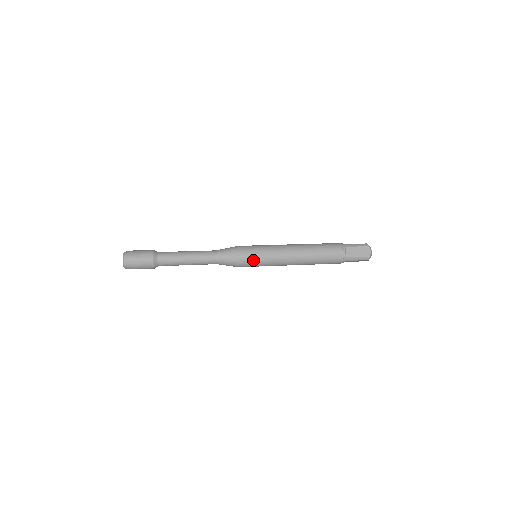
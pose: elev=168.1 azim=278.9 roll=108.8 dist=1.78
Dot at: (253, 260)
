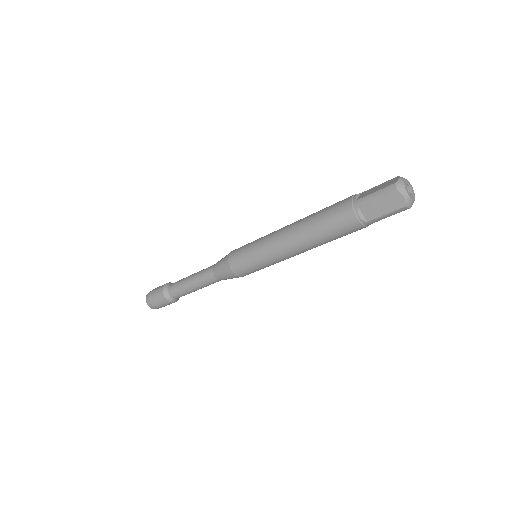
Dot at: (242, 251)
